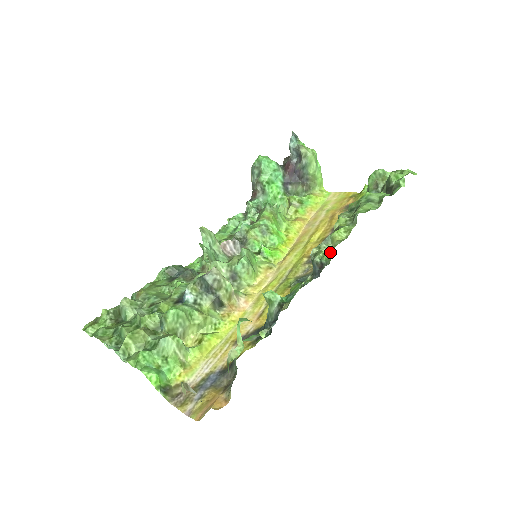
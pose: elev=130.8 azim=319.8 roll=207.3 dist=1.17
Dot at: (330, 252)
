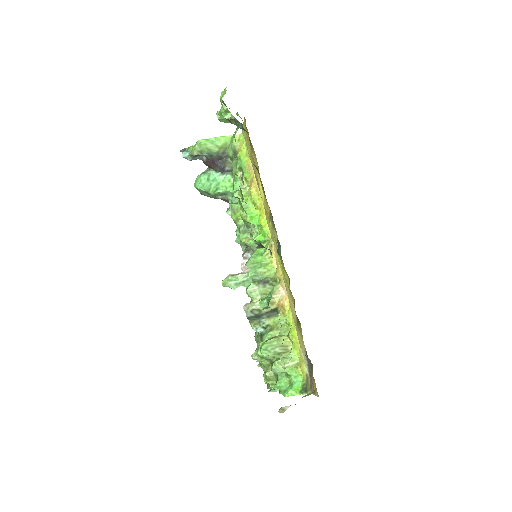
Dot at: occluded
